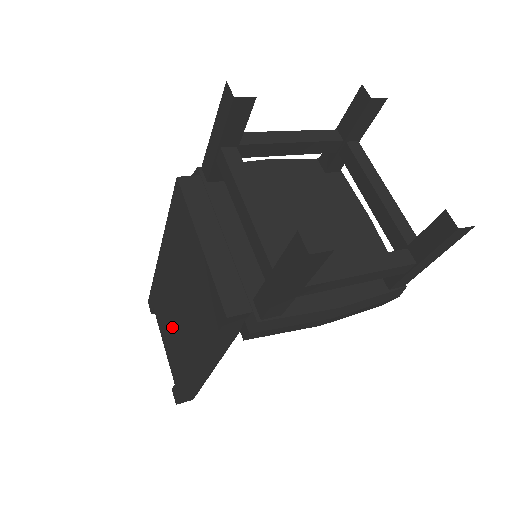
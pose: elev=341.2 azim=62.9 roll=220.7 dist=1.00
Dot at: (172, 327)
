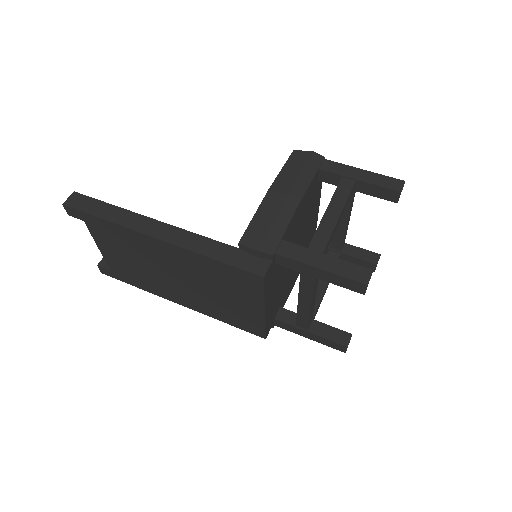
Dot at: (143, 267)
